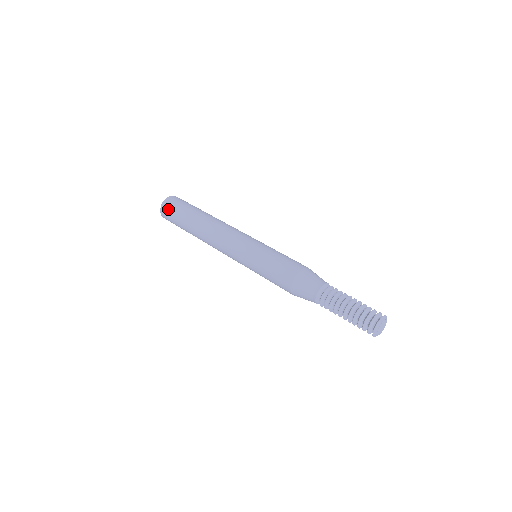
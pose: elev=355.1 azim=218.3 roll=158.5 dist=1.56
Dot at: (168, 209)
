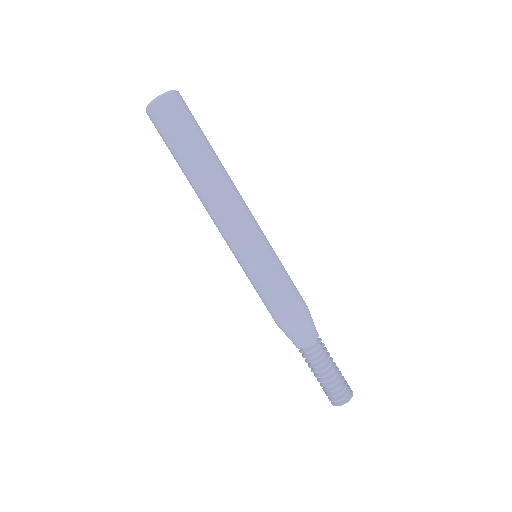
Dot at: (164, 117)
